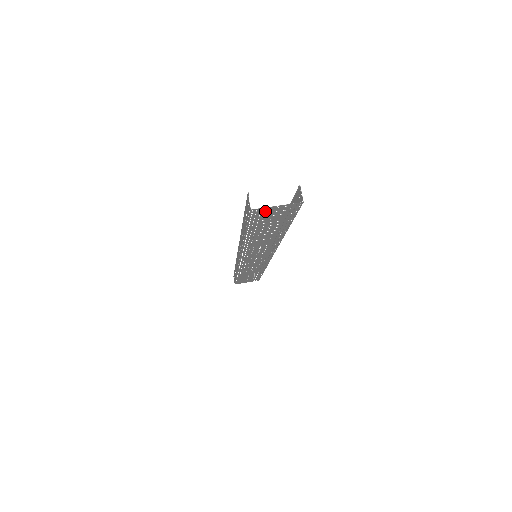
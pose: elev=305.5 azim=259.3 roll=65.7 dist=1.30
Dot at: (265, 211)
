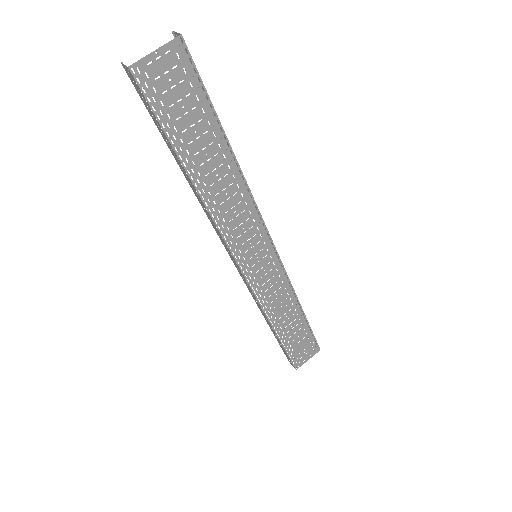
Dot at: (152, 72)
